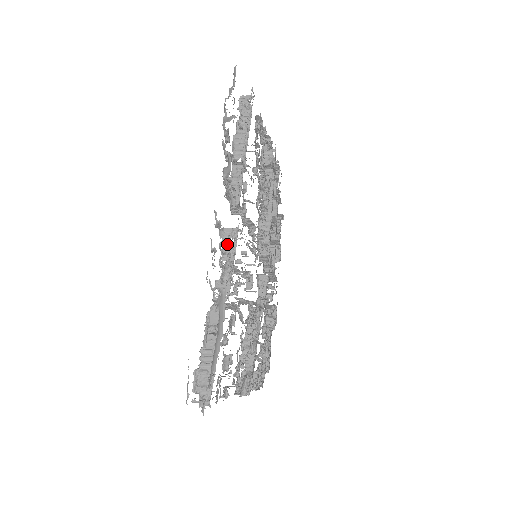
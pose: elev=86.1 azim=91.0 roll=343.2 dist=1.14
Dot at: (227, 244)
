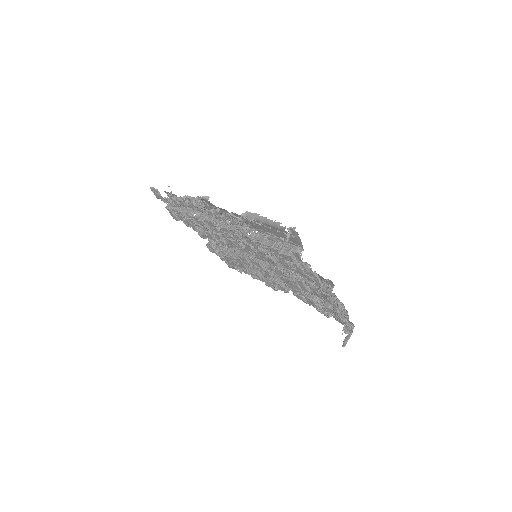
Dot at: (229, 226)
